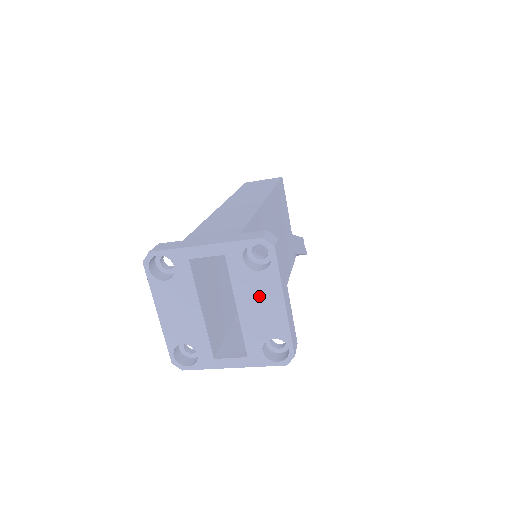
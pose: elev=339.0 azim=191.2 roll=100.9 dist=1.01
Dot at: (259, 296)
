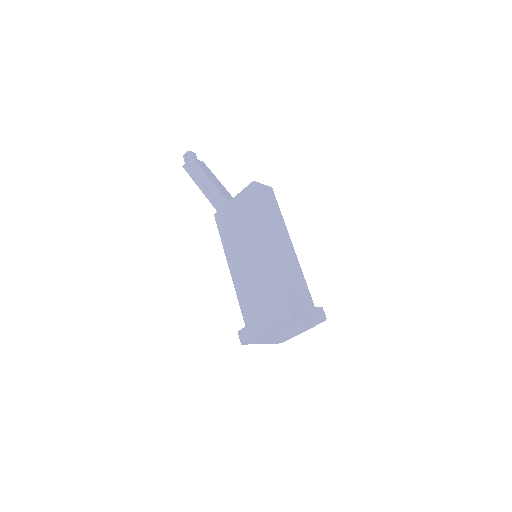
Dot at: (301, 330)
